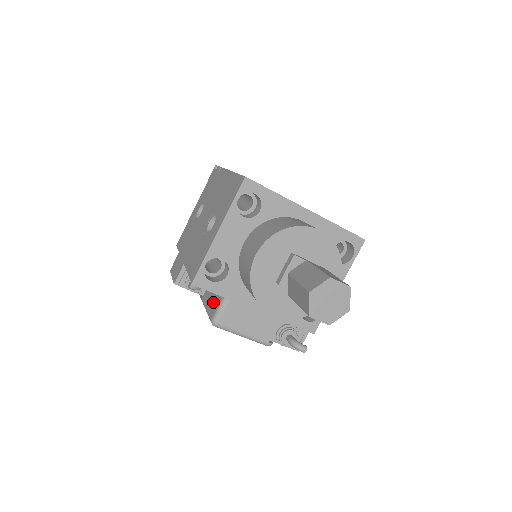
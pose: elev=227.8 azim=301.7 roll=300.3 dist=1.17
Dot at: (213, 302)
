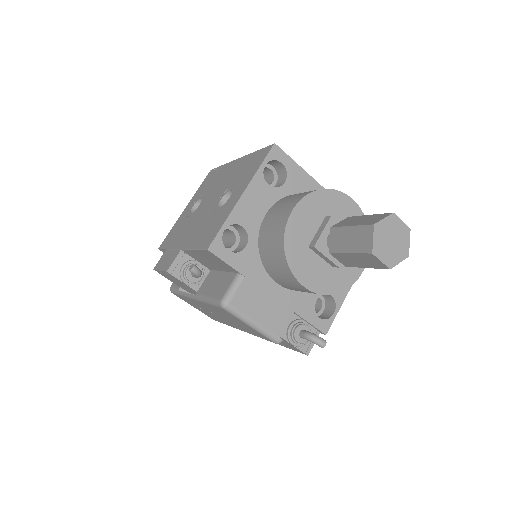
Dot at: (219, 286)
